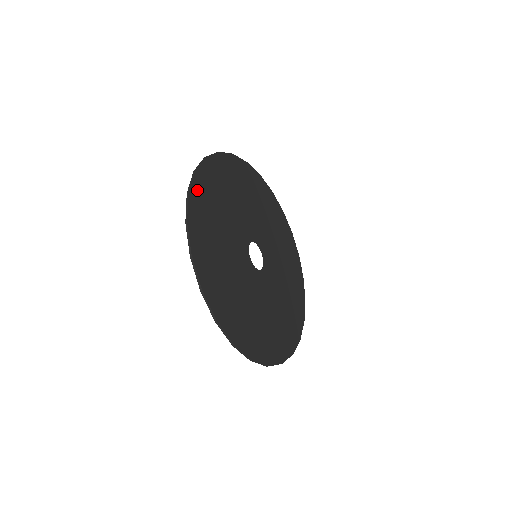
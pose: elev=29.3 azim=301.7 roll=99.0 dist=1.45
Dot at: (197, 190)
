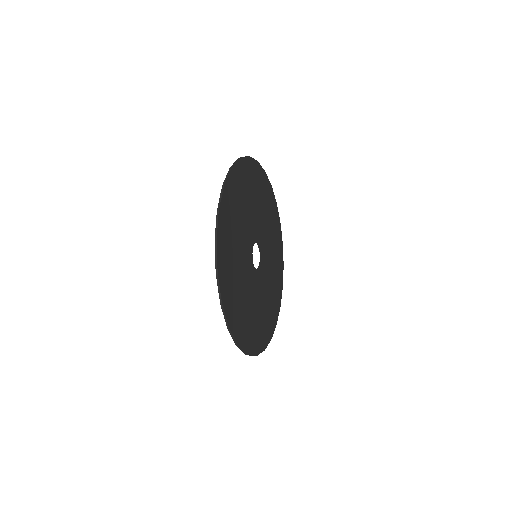
Dot at: (221, 260)
